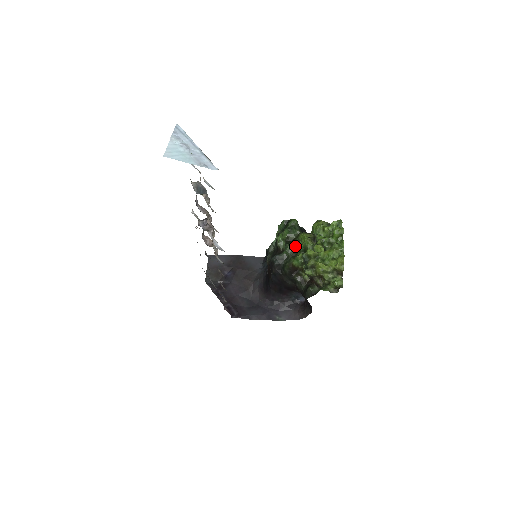
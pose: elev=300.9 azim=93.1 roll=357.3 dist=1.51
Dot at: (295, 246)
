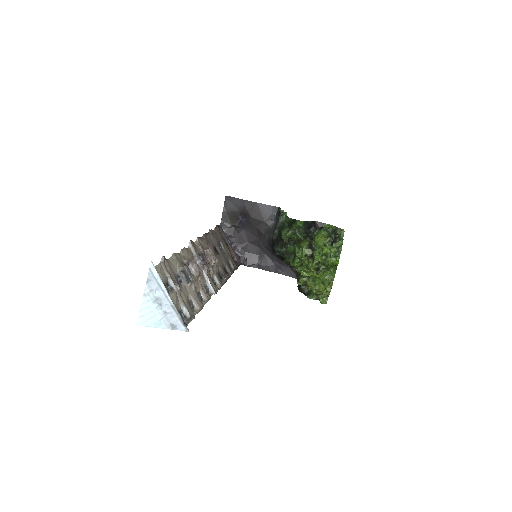
Dot at: (295, 251)
